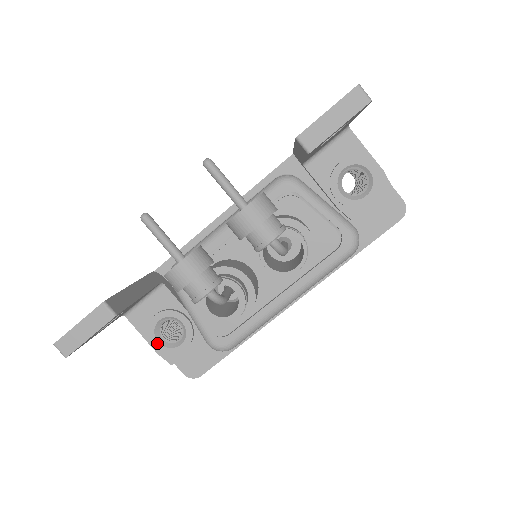
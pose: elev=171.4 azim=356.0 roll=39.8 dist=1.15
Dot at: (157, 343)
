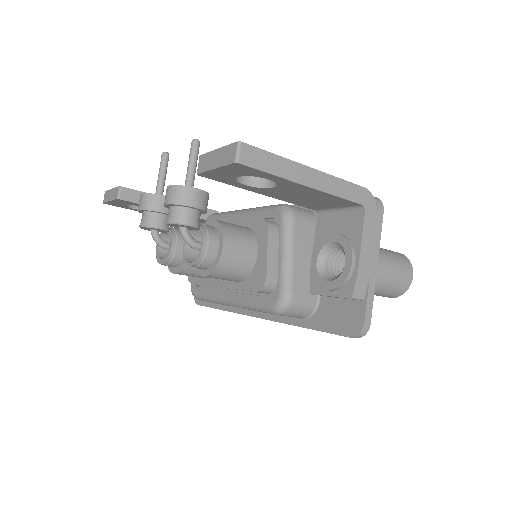
Dot at: occluded
